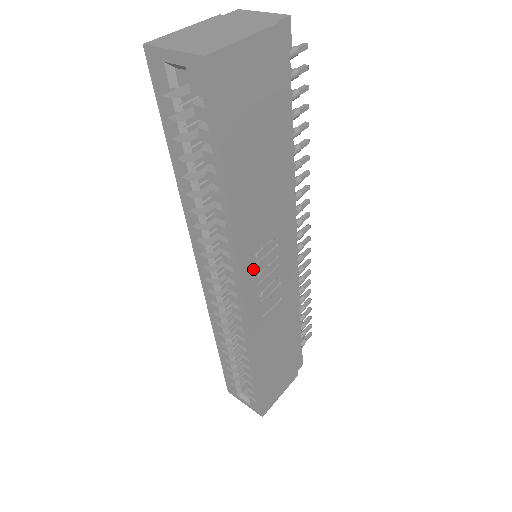
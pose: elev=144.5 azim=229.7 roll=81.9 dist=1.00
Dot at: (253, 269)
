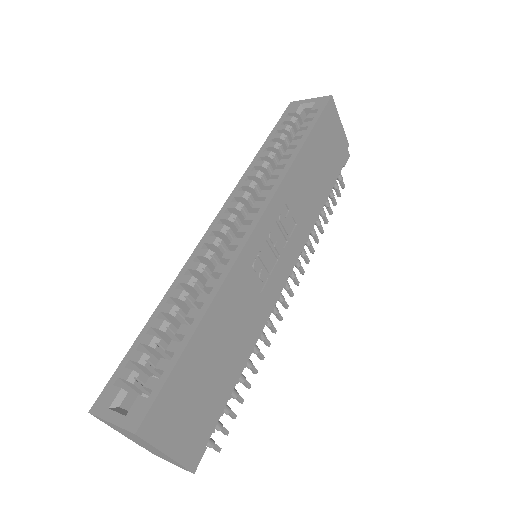
Dot at: (275, 217)
